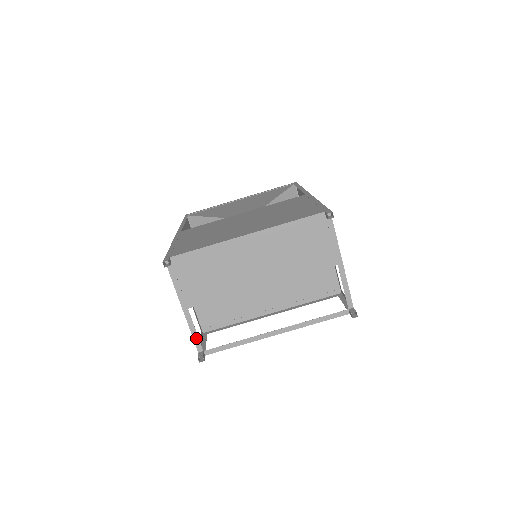
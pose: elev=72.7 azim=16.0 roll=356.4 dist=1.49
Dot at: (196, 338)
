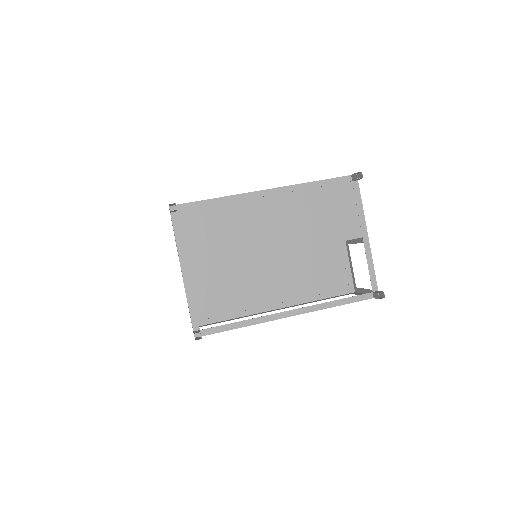
Dot at: (193, 311)
